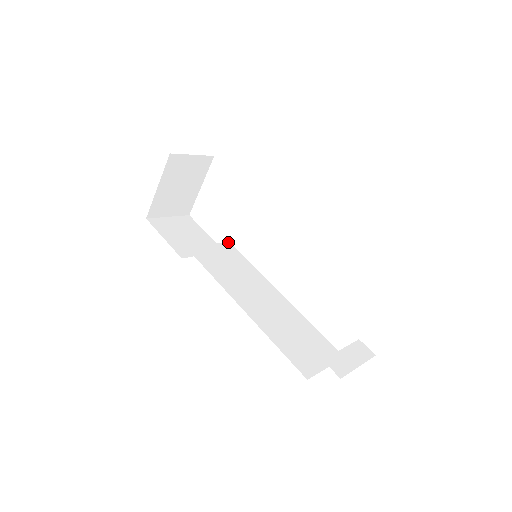
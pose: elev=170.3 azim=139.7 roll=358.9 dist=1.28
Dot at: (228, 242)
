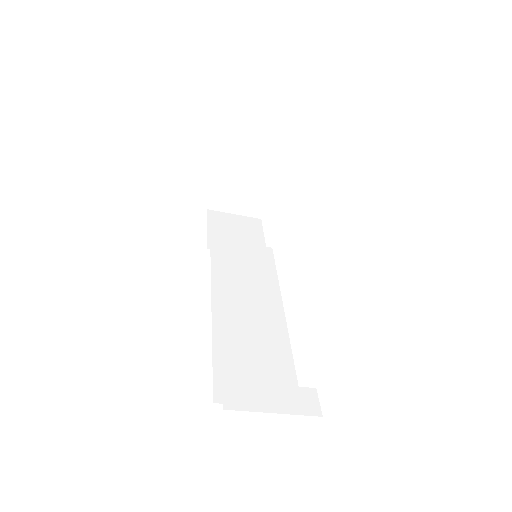
Dot at: (270, 248)
